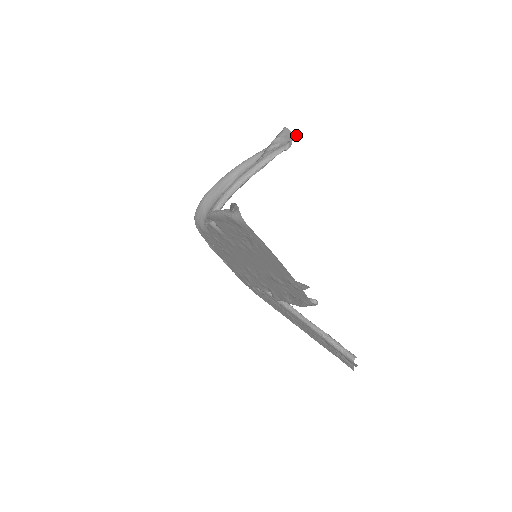
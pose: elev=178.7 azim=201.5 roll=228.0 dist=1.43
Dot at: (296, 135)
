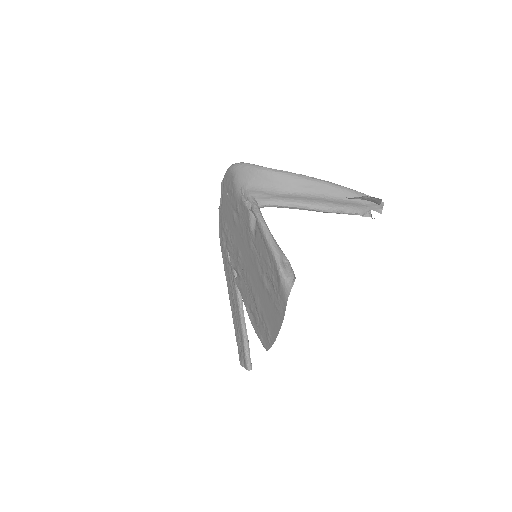
Dot at: (380, 205)
